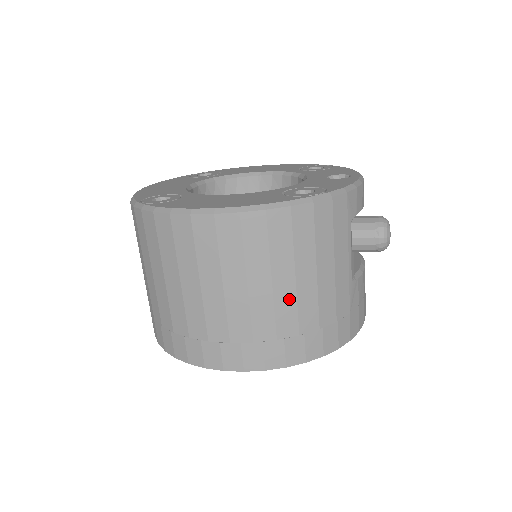
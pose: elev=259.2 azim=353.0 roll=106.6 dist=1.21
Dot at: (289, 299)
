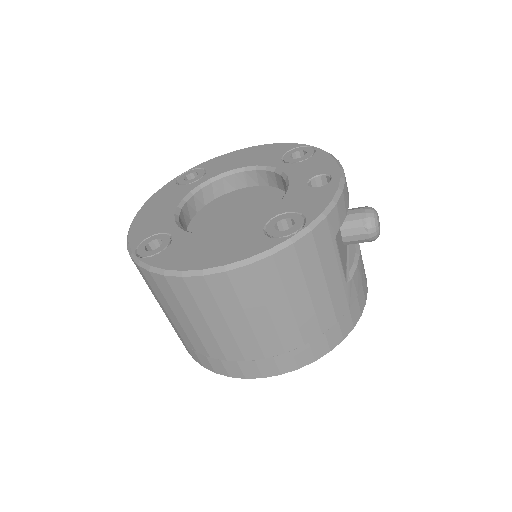
Dot at: (289, 323)
